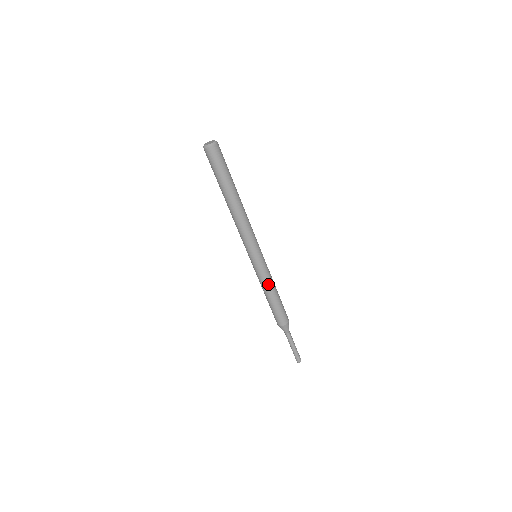
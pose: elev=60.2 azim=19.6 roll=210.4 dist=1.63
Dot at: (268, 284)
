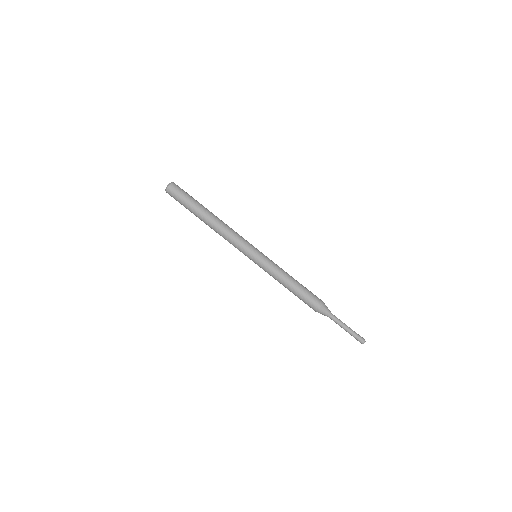
Dot at: (278, 276)
